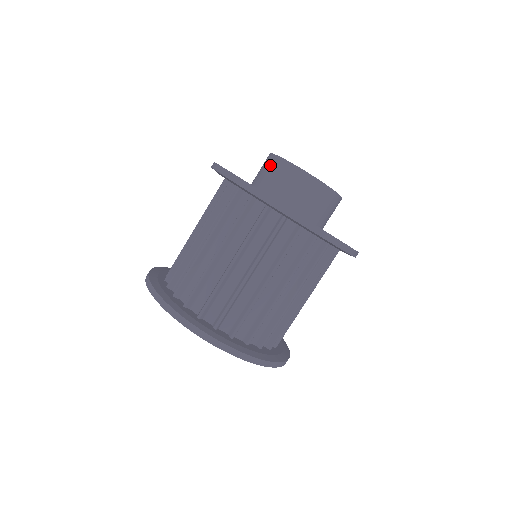
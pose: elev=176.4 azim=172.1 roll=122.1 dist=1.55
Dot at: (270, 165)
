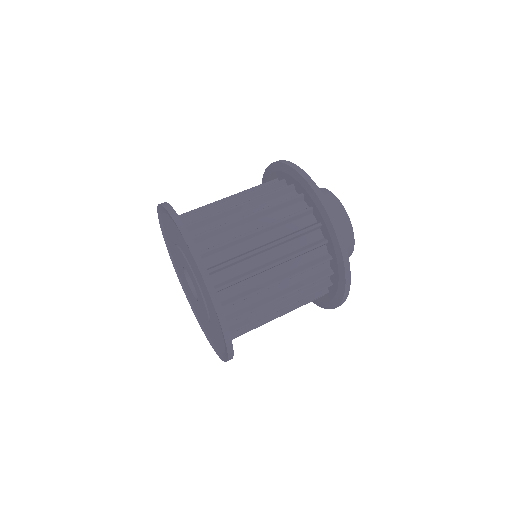
Dot at: (330, 202)
